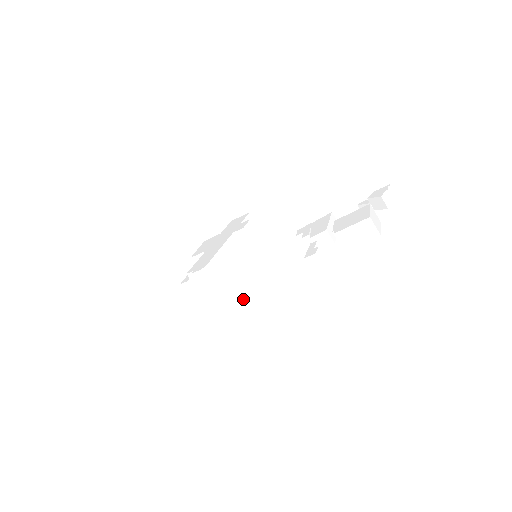
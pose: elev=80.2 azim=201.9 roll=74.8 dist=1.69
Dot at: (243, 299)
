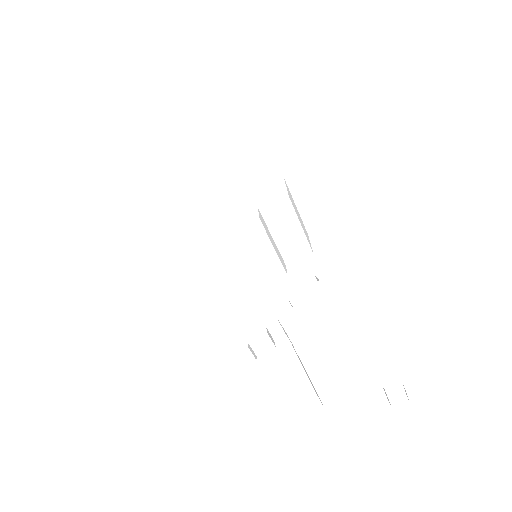
Dot at: (210, 289)
